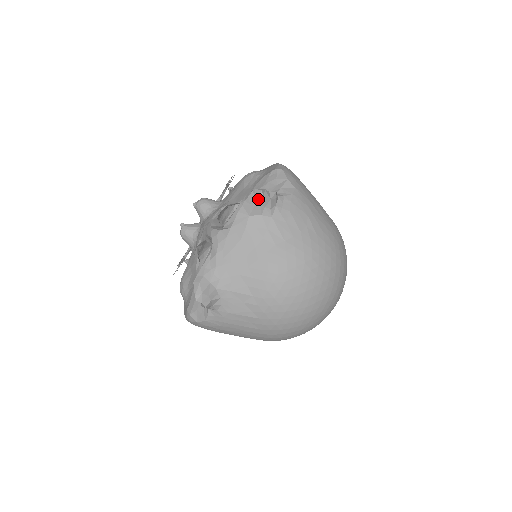
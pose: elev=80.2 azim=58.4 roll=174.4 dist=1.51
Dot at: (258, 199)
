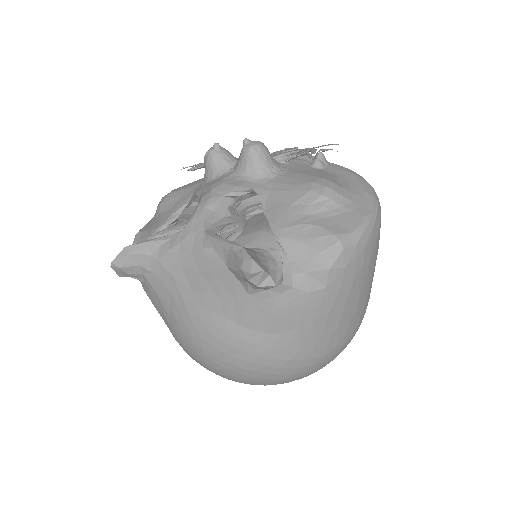
Dot at: (242, 272)
